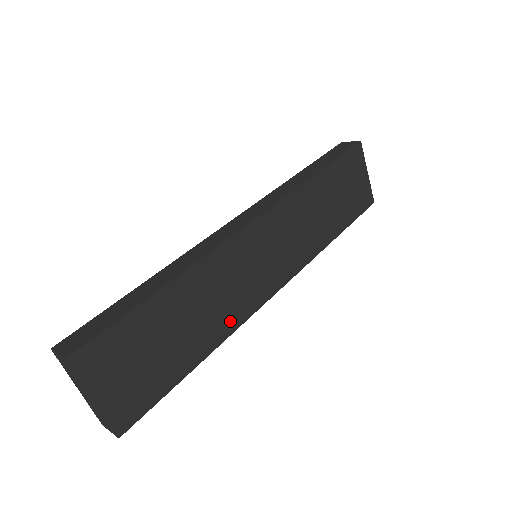
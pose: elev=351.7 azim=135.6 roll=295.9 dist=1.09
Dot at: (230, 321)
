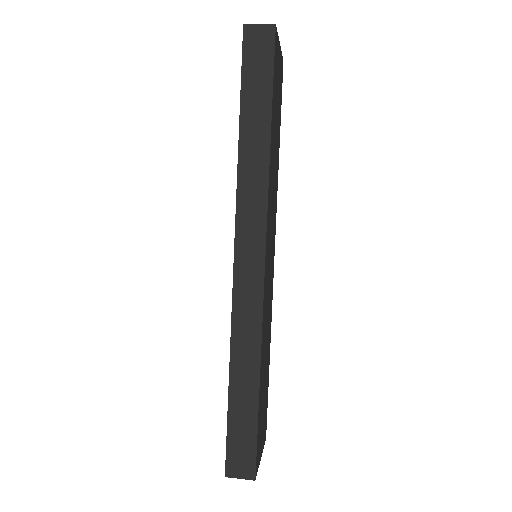
Dot at: (270, 319)
